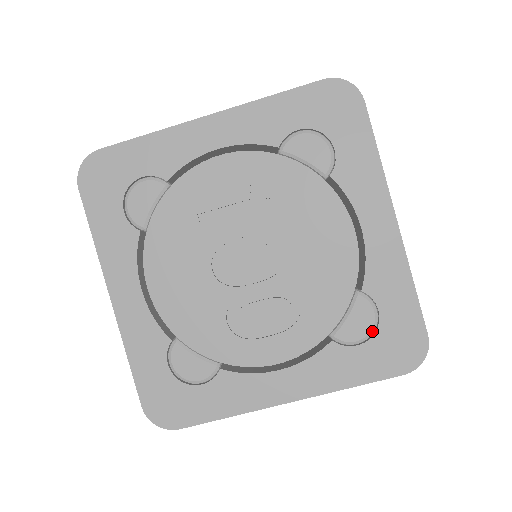
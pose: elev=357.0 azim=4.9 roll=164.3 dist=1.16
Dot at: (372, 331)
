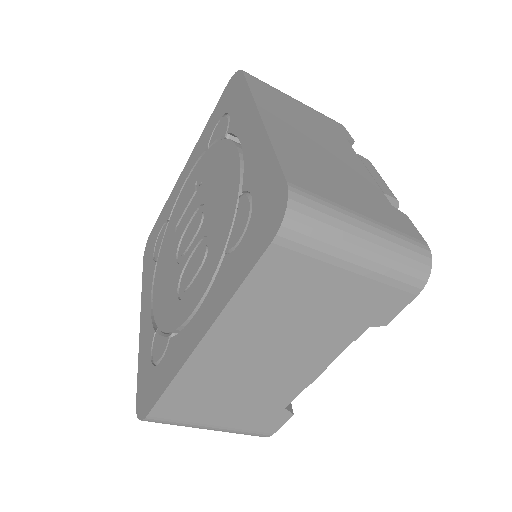
Dot at: (249, 220)
